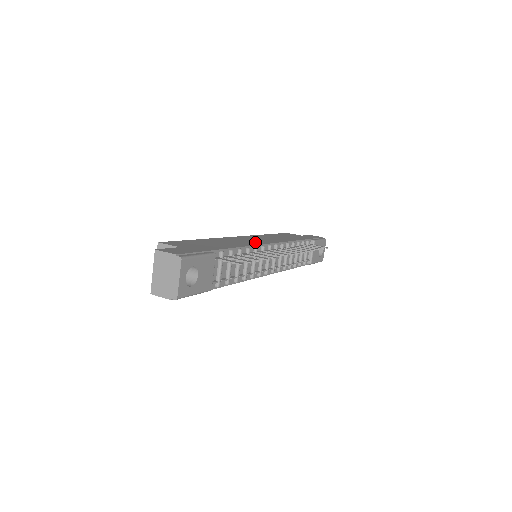
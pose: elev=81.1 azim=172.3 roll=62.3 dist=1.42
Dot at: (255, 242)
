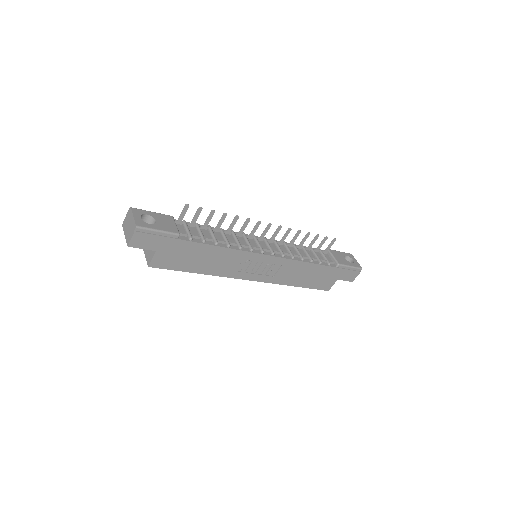
Dot at: occluded
